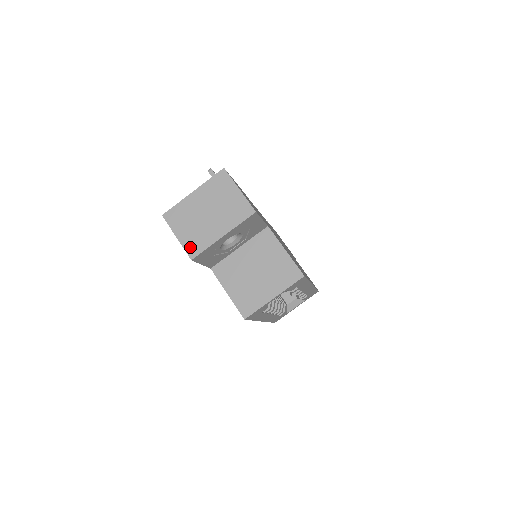
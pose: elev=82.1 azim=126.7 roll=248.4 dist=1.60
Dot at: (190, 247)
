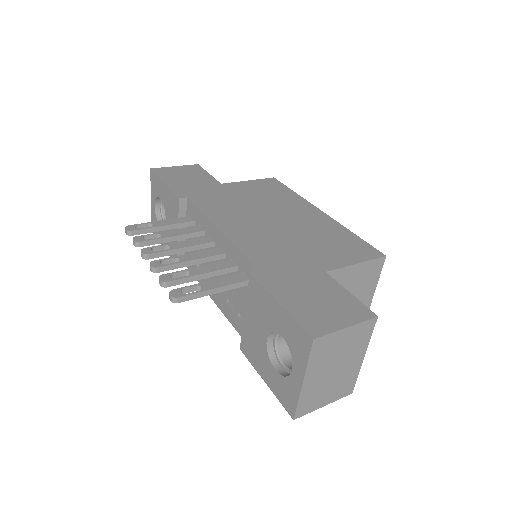
Dot at: (343, 393)
